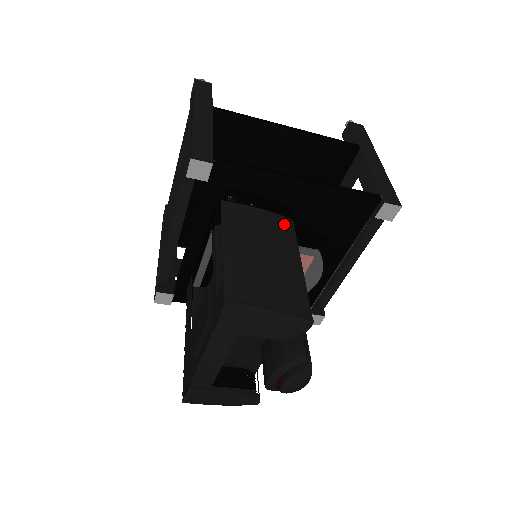
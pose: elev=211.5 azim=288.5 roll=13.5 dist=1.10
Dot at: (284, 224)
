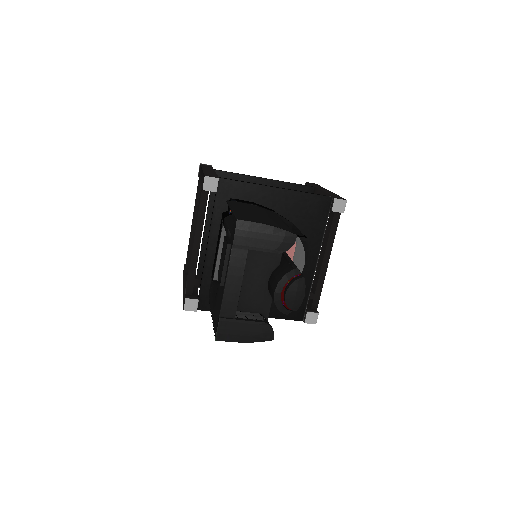
Dot at: (270, 212)
